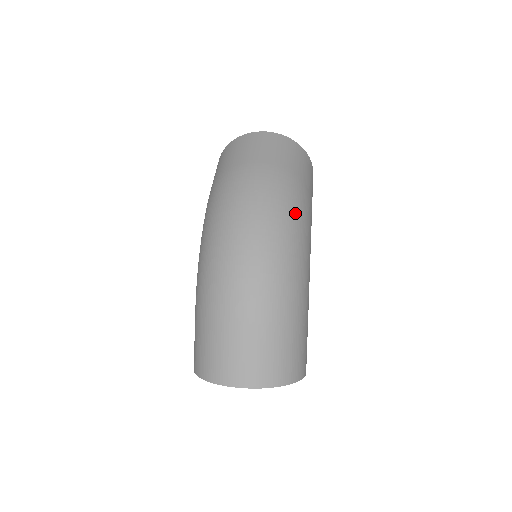
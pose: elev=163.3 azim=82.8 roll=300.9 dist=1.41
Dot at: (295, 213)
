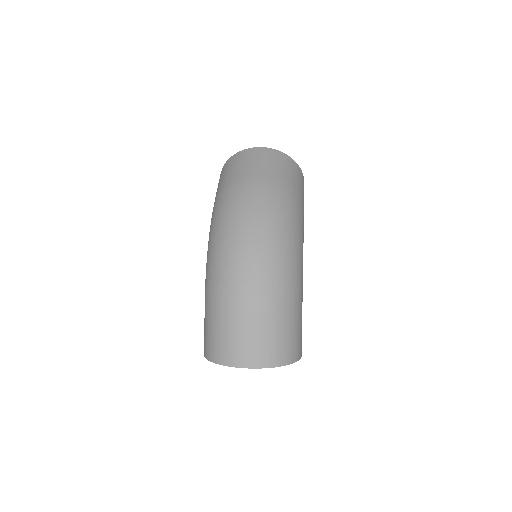
Dot at: (289, 218)
